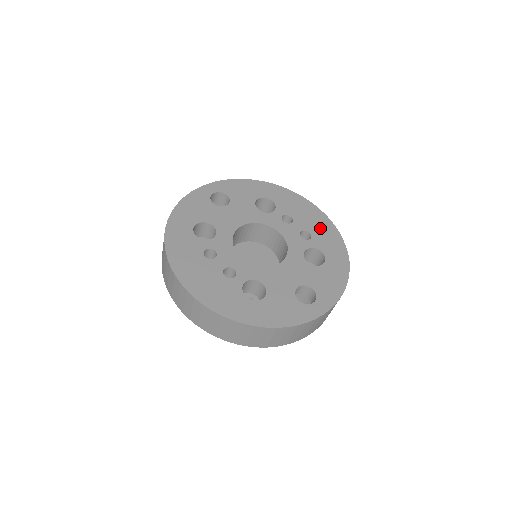
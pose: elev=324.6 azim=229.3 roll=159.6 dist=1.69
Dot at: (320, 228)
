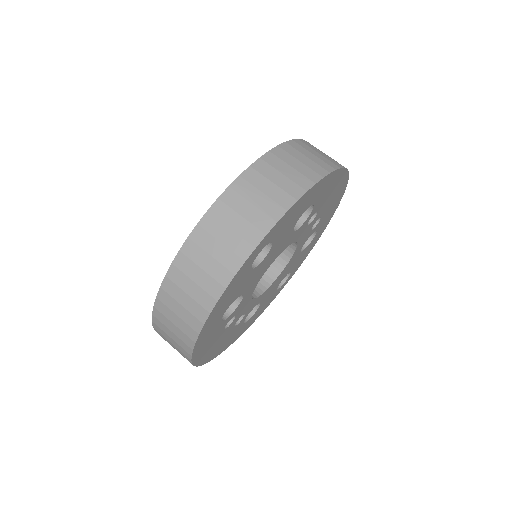
Dot at: (333, 203)
